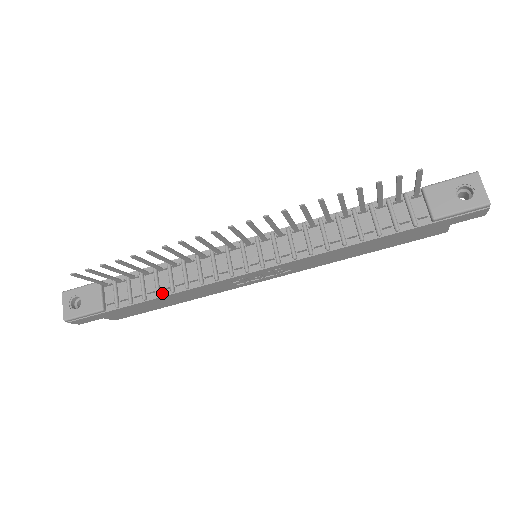
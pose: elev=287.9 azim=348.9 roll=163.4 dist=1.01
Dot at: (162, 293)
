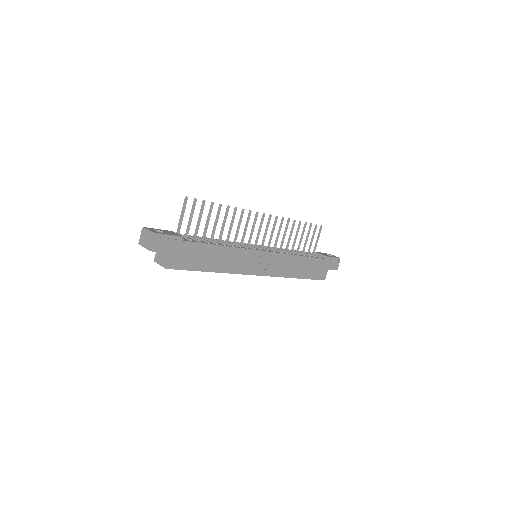
Dot at: (218, 244)
